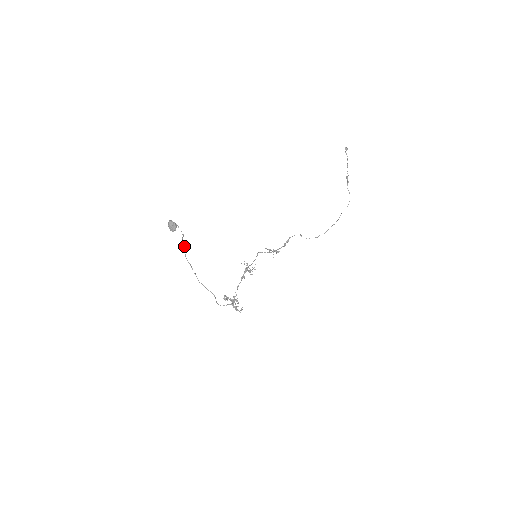
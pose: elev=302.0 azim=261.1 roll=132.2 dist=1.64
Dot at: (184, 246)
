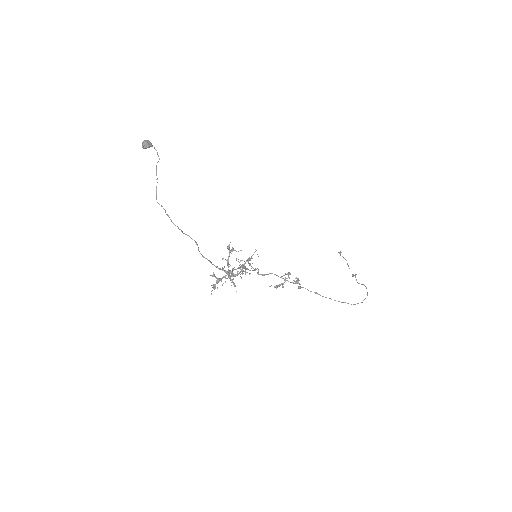
Dot at: occluded
